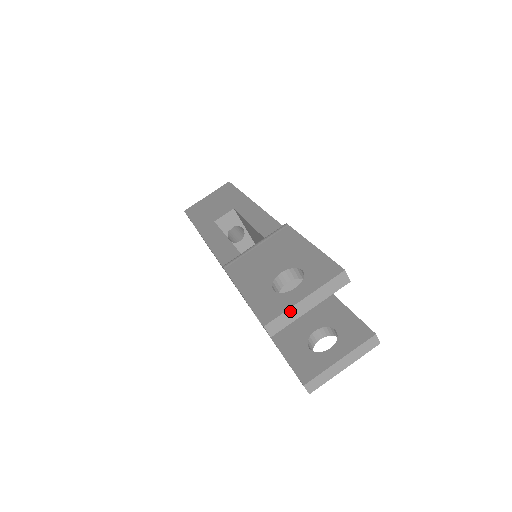
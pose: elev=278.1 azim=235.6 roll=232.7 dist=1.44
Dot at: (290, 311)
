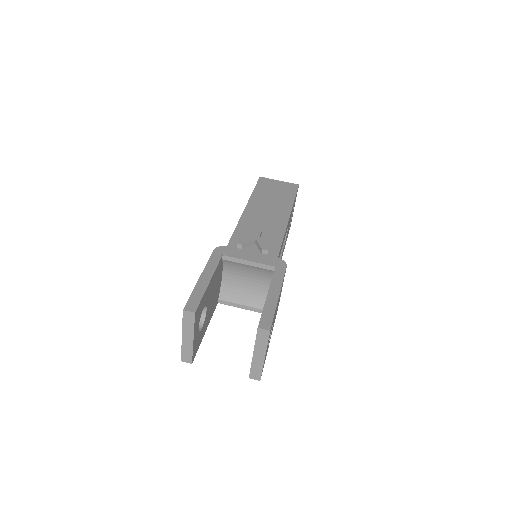
Dot at: (184, 347)
